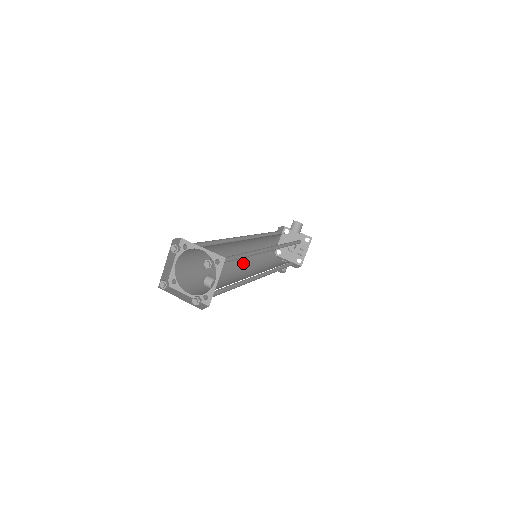
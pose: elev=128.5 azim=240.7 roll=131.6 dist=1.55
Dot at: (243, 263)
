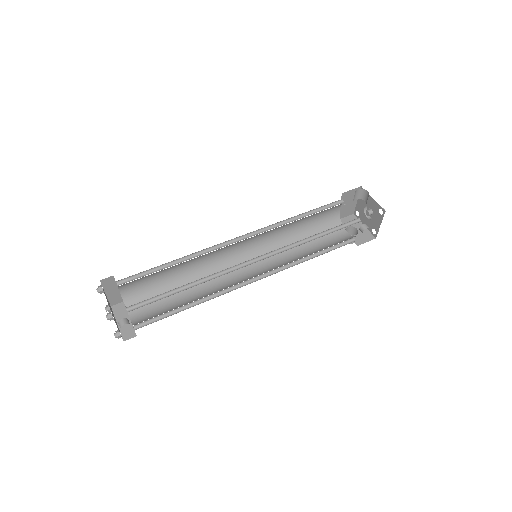
Dot at: (254, 255)
